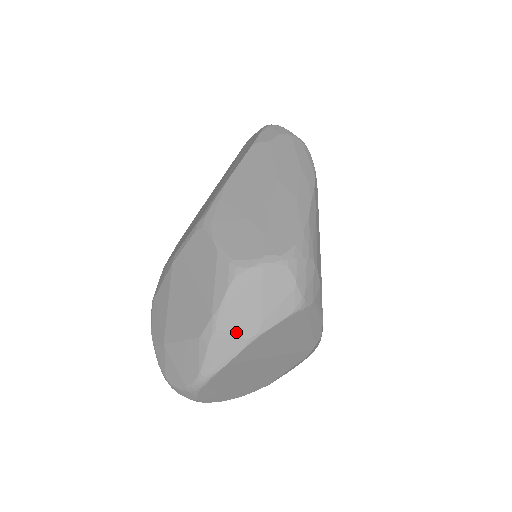
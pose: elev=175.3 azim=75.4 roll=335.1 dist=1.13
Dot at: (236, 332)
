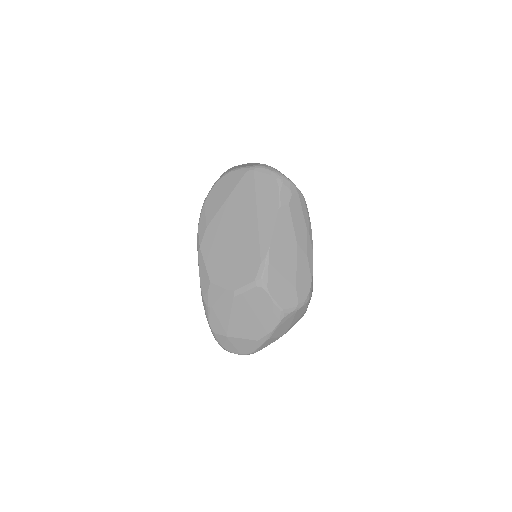
Dot at: (277, 336)
